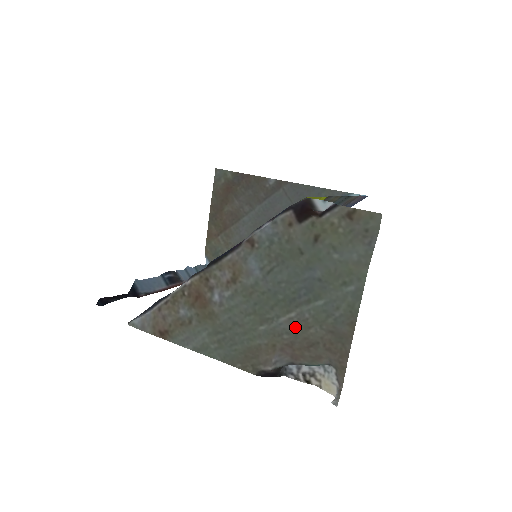
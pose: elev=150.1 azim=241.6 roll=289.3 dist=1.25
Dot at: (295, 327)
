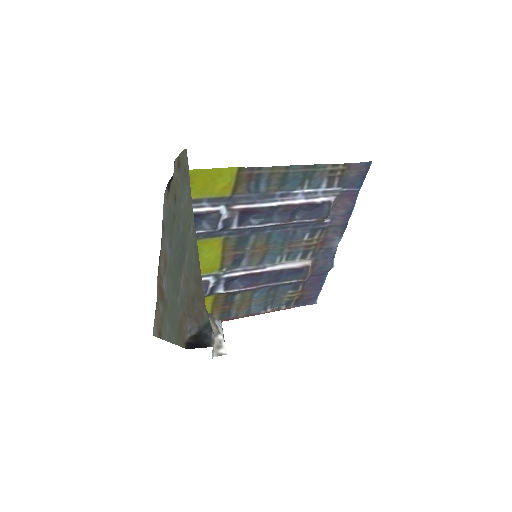
Dot at: (186, 288)
